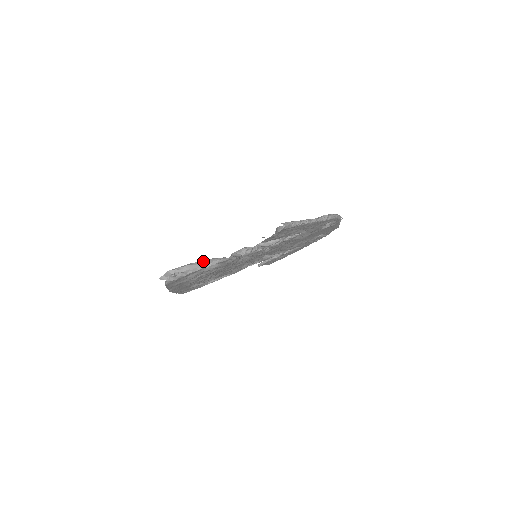
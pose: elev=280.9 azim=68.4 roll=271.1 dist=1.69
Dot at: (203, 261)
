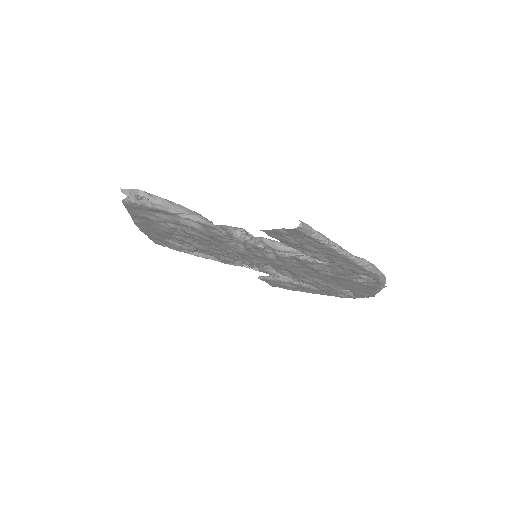
Dot at: (185, 208)
